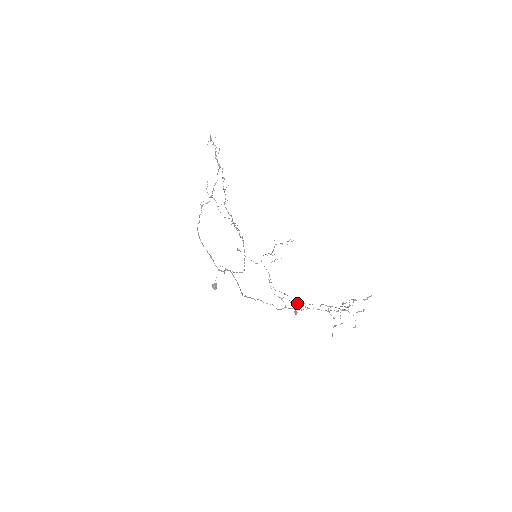
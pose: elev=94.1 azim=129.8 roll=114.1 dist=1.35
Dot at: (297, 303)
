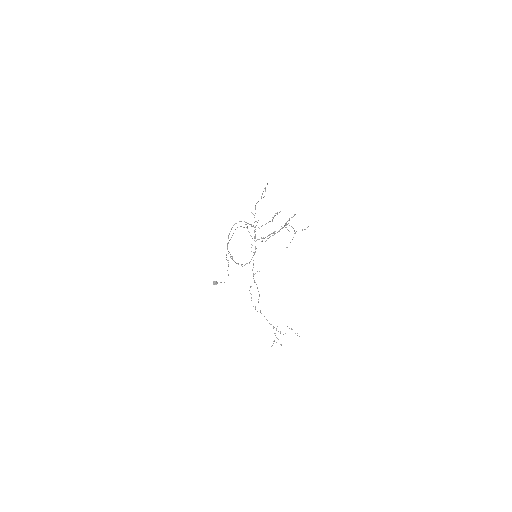
Dot at: occluded
